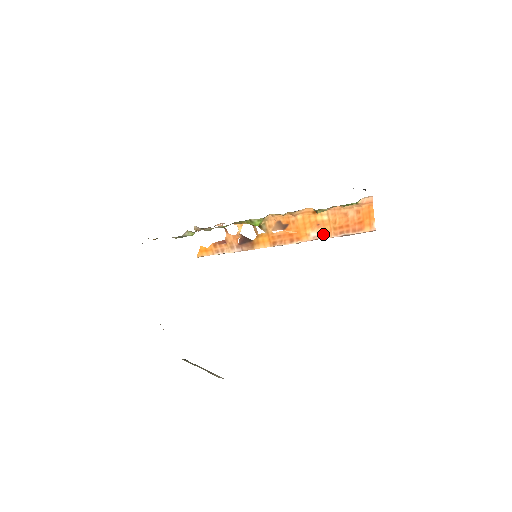
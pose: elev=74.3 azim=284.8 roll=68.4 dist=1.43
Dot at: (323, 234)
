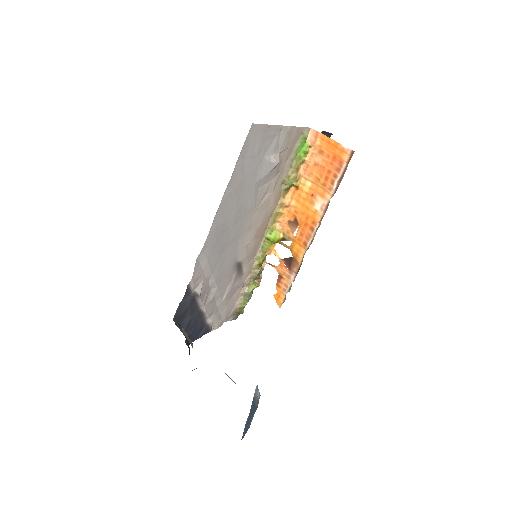
Dot at: (324, 199)
